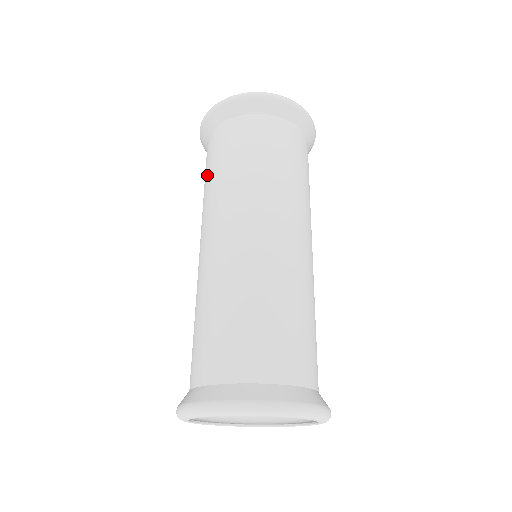
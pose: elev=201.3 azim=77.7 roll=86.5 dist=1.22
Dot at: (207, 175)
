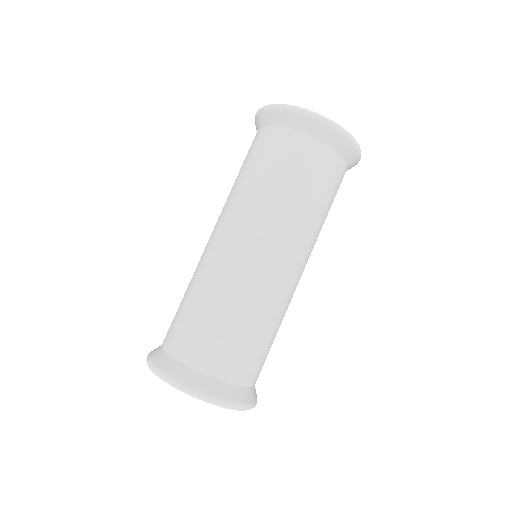
Dot at: occluded
